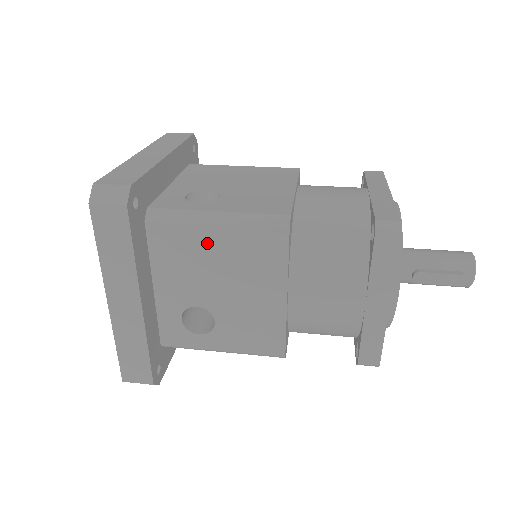
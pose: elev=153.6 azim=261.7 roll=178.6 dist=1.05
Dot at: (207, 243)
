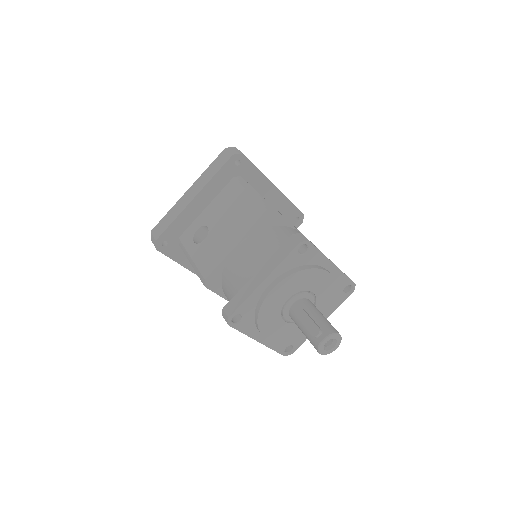
Dot at: (240, 199)
